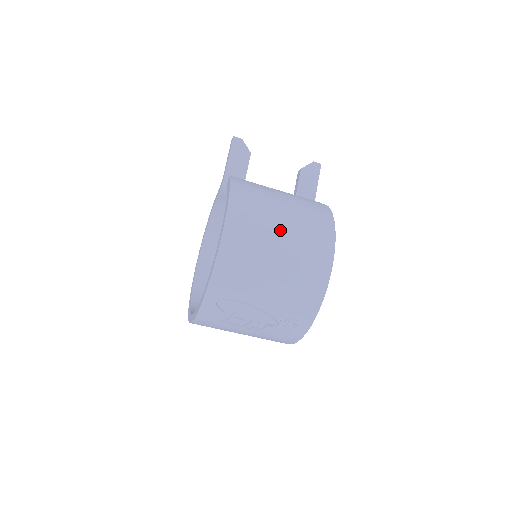
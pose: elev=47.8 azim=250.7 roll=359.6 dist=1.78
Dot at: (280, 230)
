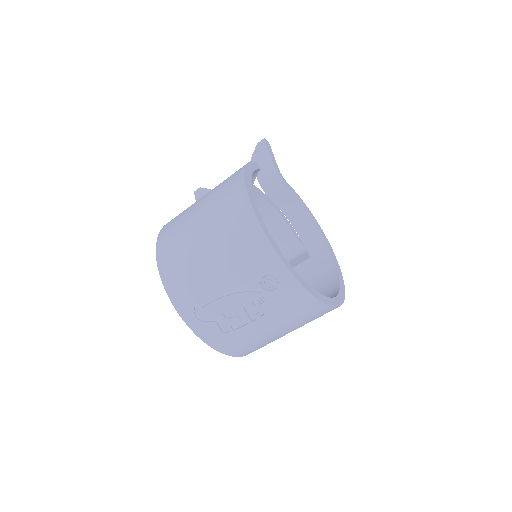
Dot at: (196, 218)
